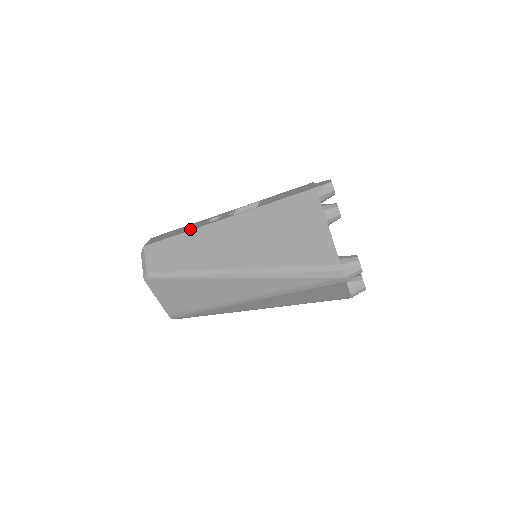
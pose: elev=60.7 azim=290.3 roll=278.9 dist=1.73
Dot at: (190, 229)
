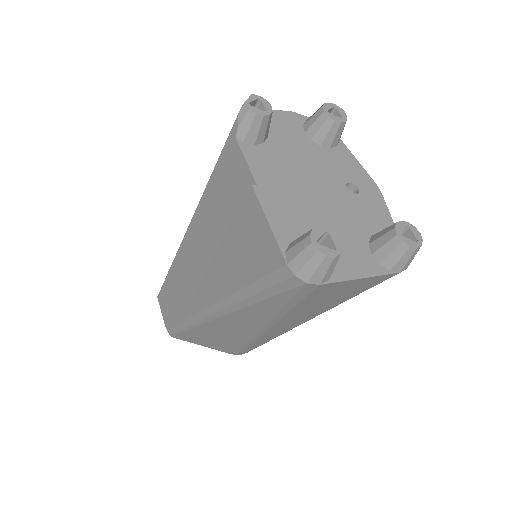
Dot at: occluded
